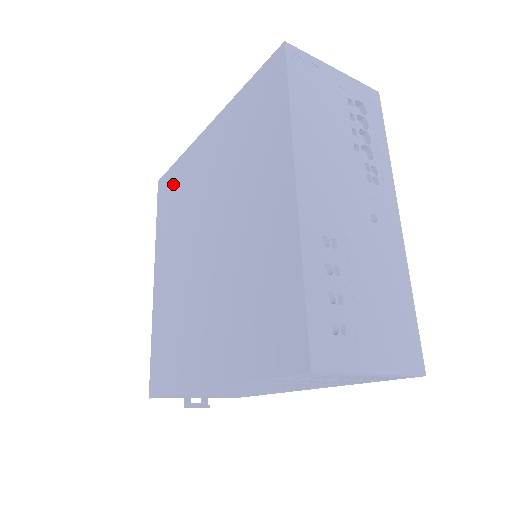
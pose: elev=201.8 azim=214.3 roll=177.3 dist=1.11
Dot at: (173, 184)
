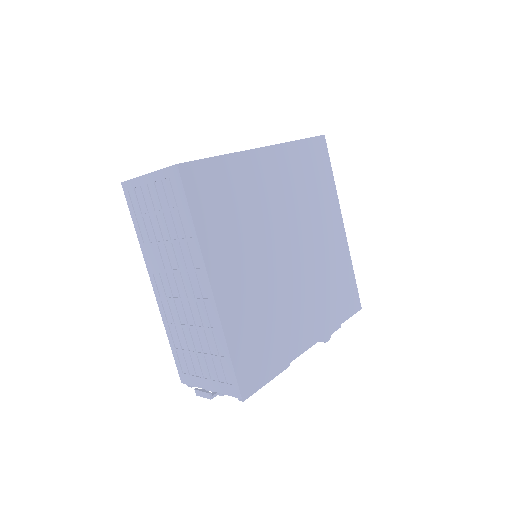
Dot at: occluded
